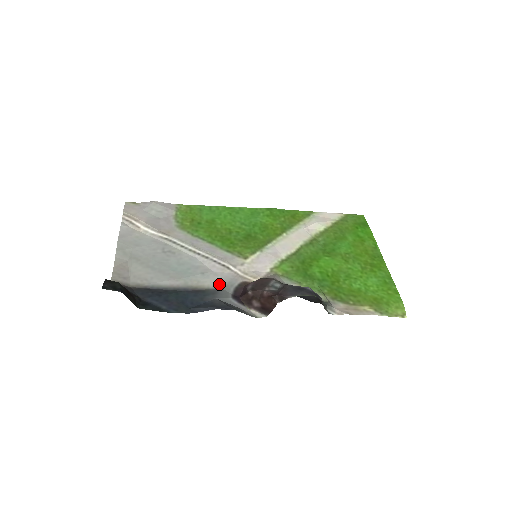
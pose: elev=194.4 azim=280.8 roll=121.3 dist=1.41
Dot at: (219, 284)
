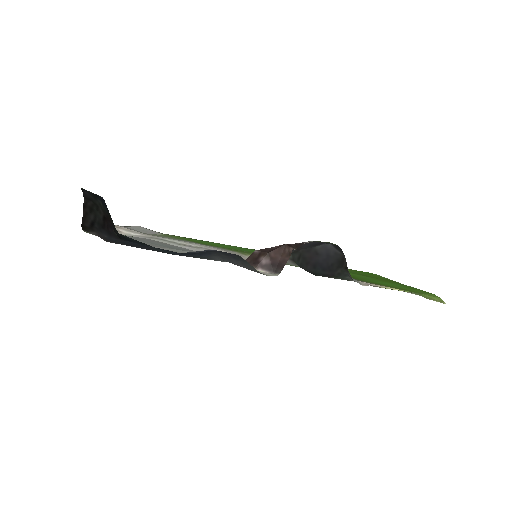
Dot at: occluded
